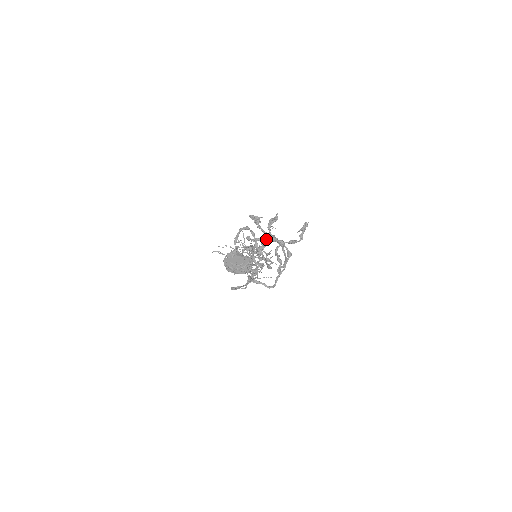
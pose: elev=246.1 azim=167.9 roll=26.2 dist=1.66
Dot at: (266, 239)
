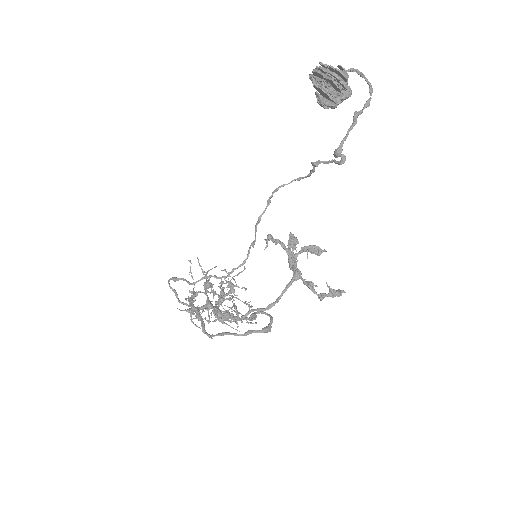
Dot at: (288, 253)
